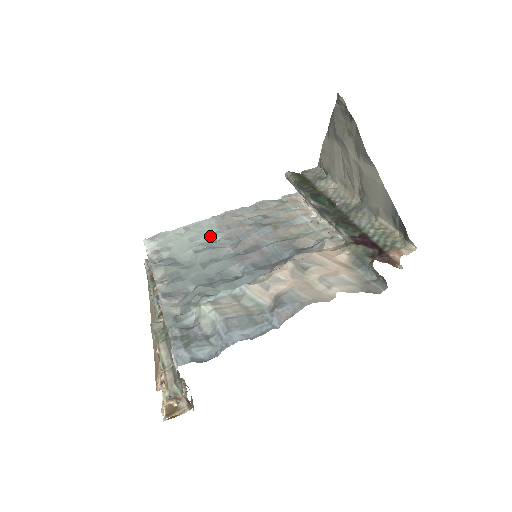
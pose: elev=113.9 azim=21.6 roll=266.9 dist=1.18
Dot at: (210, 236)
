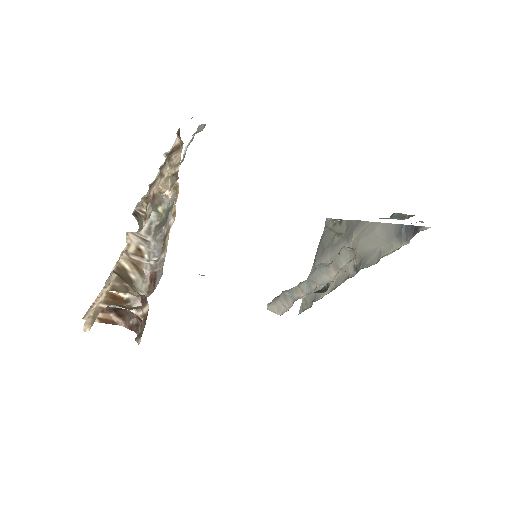
Dot at: occluded
